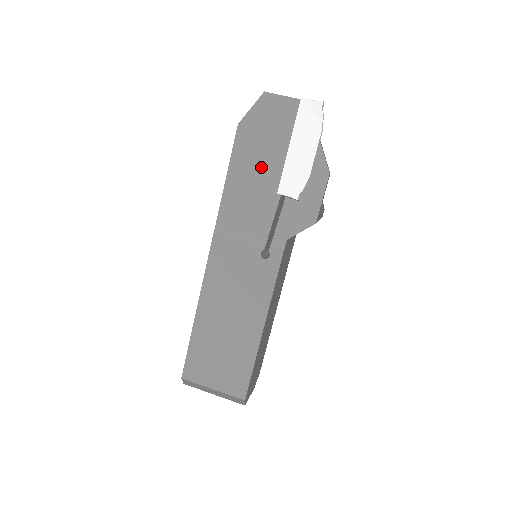
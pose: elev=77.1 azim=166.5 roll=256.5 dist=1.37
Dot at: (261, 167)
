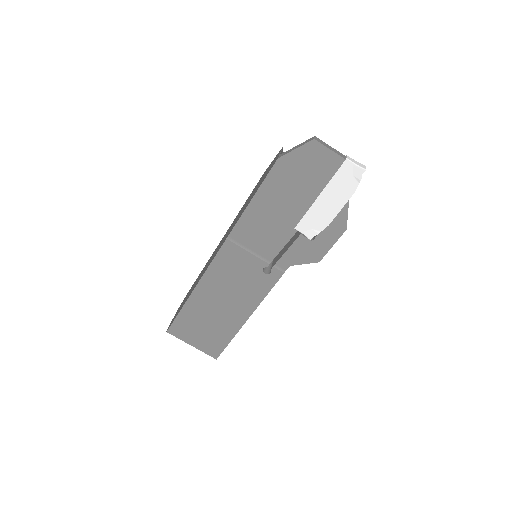
Dot at: (287, 203)
